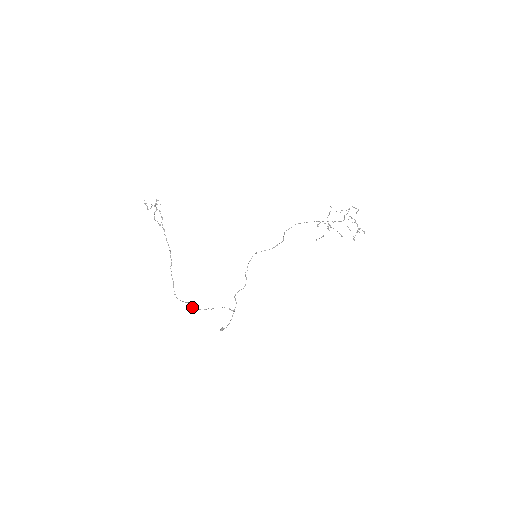
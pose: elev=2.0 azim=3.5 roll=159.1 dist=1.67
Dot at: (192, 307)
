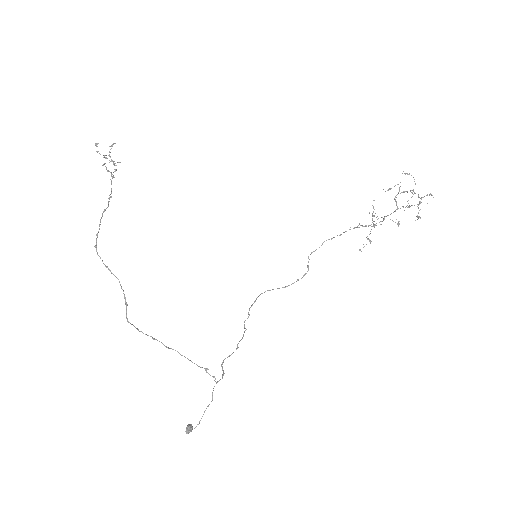
Dot at: (125, 299)
